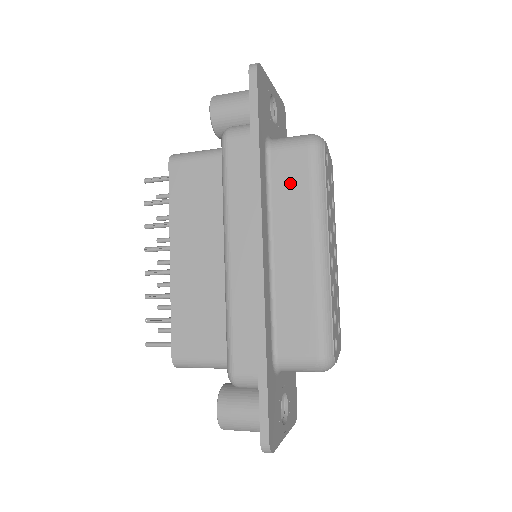
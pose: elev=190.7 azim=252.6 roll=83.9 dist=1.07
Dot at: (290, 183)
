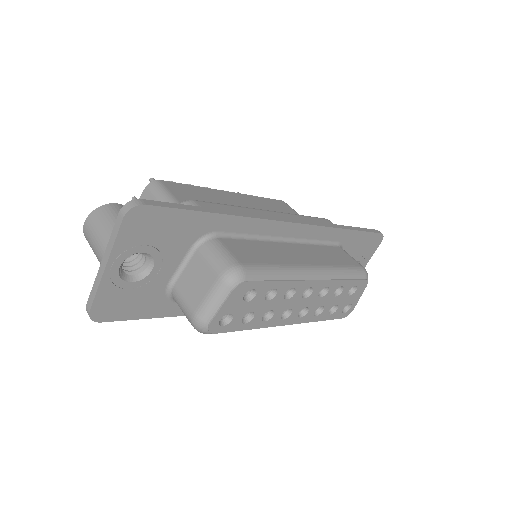
Dot at: occluded
